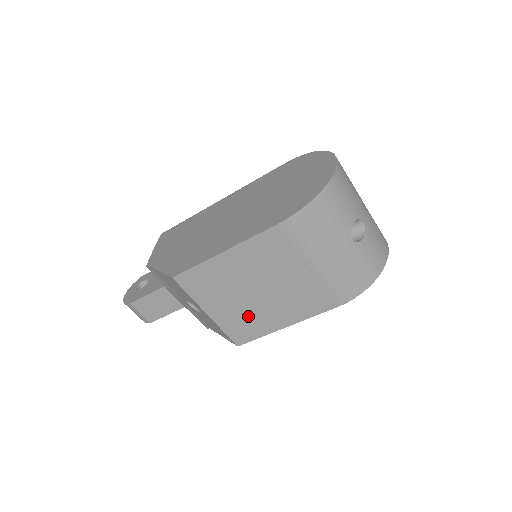
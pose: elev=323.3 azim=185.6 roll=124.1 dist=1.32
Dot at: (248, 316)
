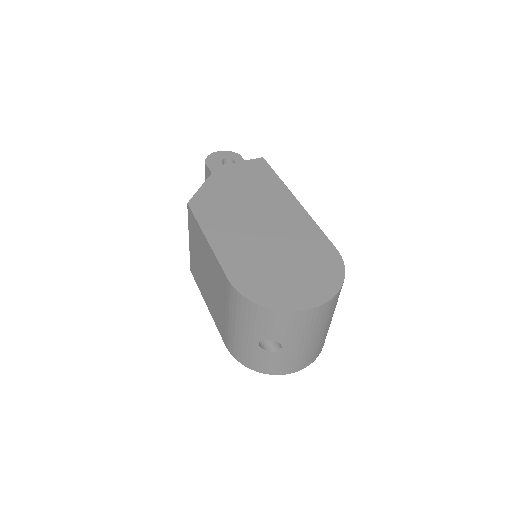
Dot at: (199, 273)
